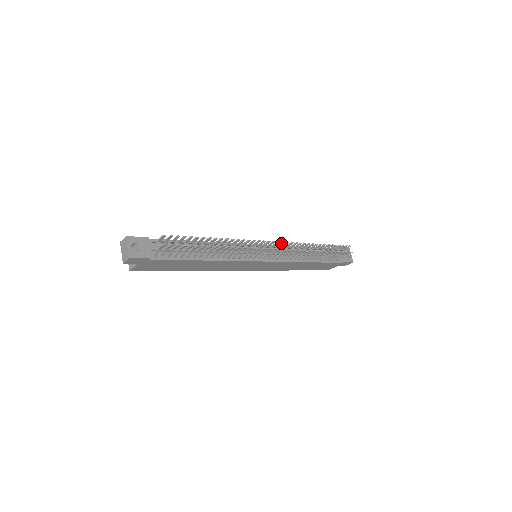
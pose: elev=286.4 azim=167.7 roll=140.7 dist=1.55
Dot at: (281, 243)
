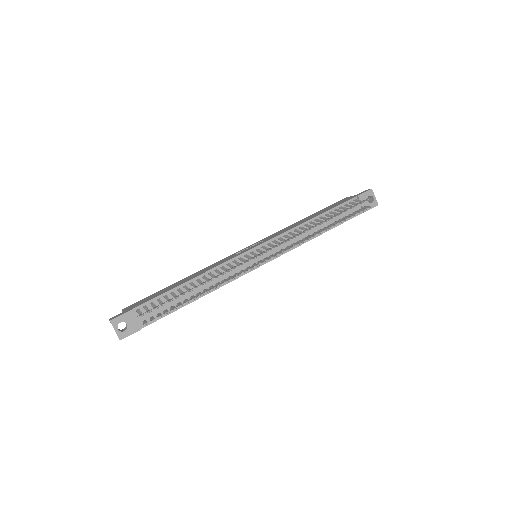
Dot at: occluded
